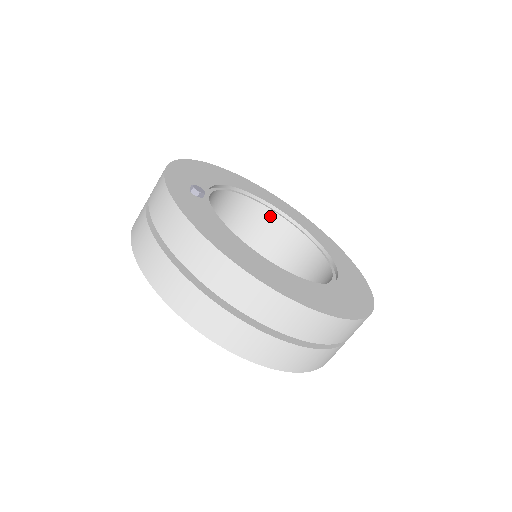
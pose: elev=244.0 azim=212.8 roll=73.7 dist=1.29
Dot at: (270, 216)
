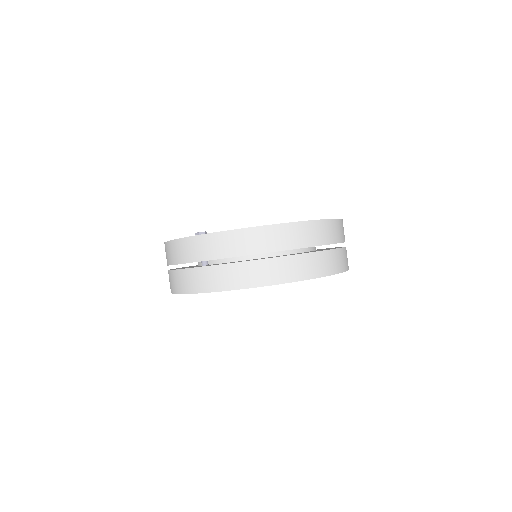
Dot at: occluded
